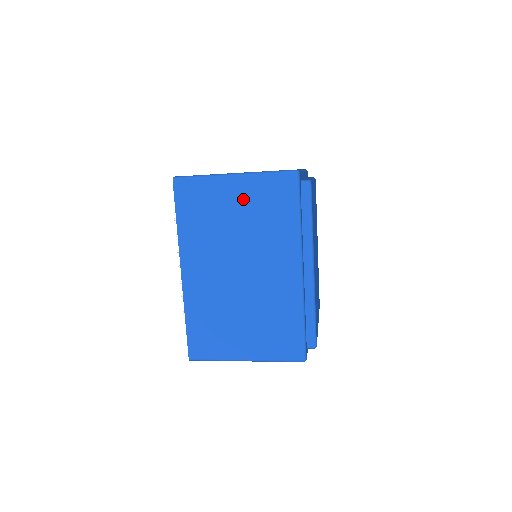
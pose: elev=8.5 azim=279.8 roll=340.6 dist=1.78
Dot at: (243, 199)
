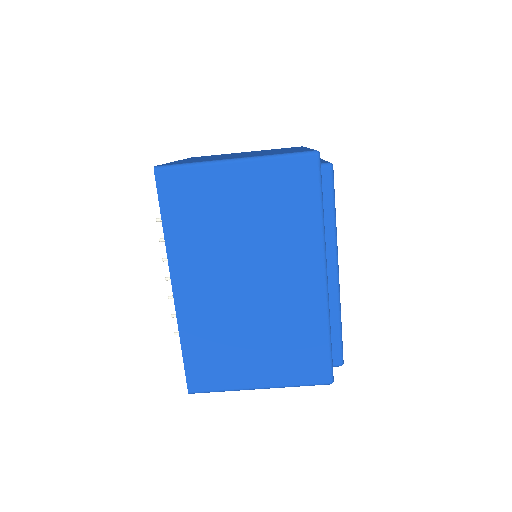
Dot at: (249, 191)
